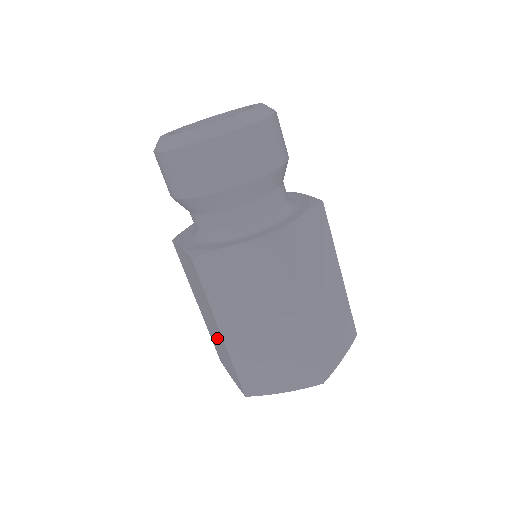
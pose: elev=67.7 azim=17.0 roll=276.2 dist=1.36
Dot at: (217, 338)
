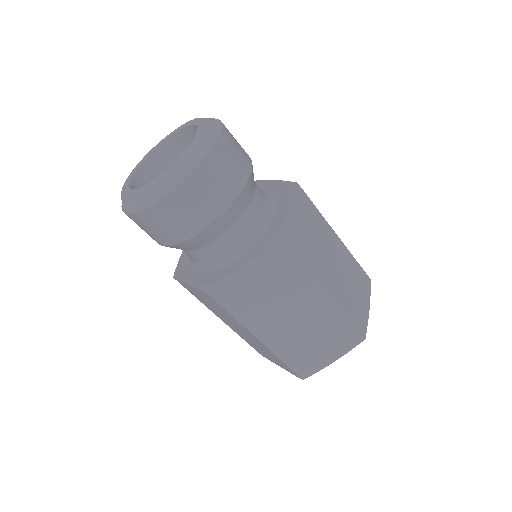
Dot at: (255, 343)
